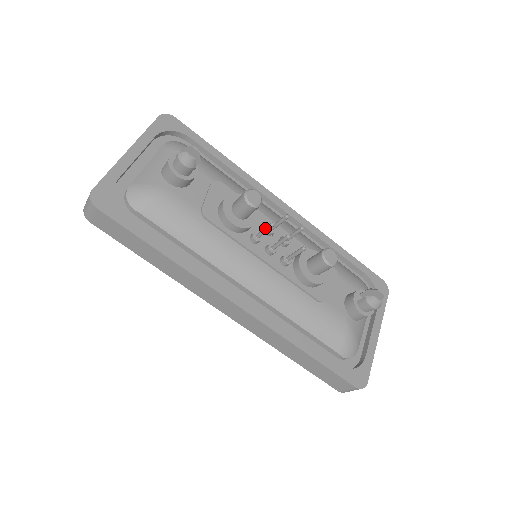
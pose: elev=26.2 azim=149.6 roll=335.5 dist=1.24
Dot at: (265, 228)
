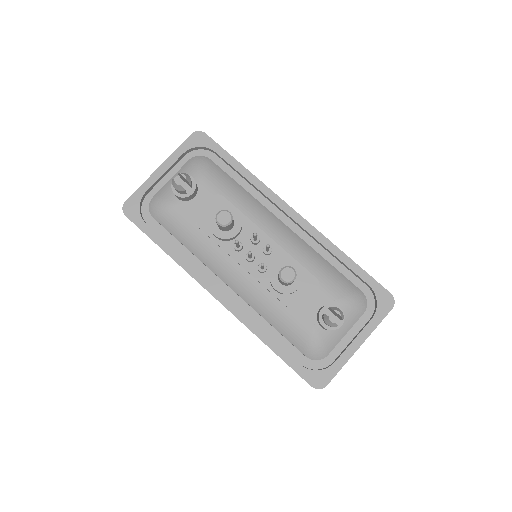
Dot at: occluded
